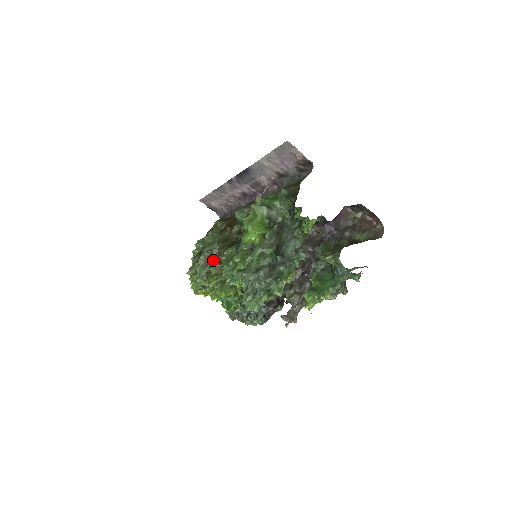
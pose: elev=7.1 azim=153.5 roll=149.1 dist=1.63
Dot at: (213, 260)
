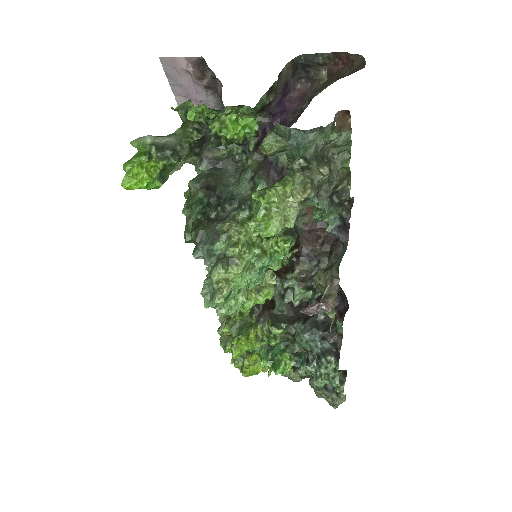
Dot at: occluded
